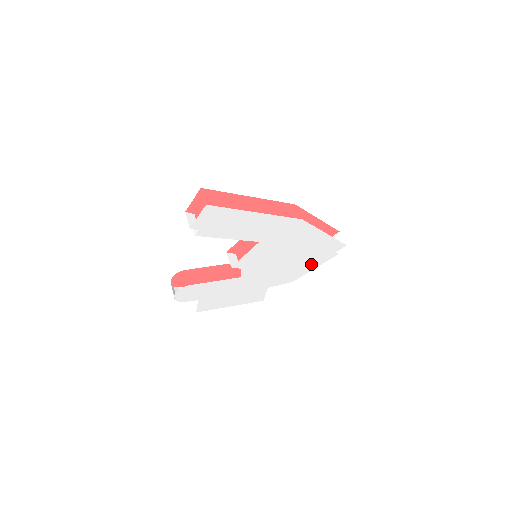
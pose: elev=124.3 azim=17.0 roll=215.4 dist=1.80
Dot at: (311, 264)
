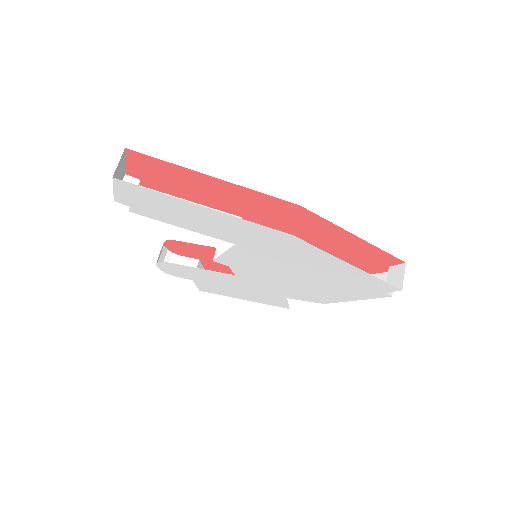
Dot at: (345, 294)
